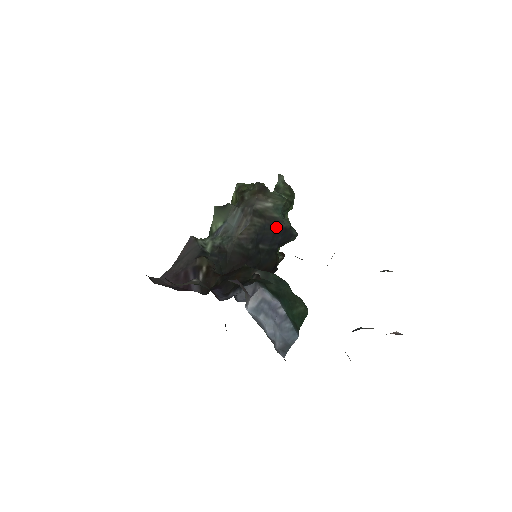
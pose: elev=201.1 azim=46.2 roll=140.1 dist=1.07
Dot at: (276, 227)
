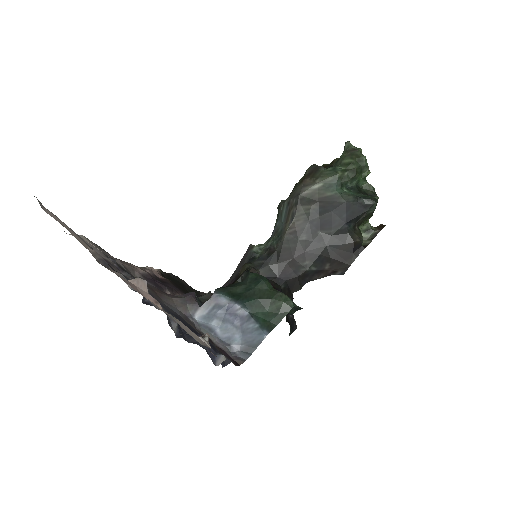
Dot at: (333, 206)
